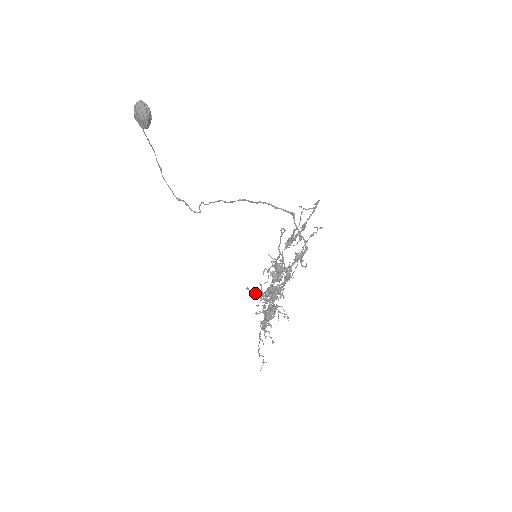
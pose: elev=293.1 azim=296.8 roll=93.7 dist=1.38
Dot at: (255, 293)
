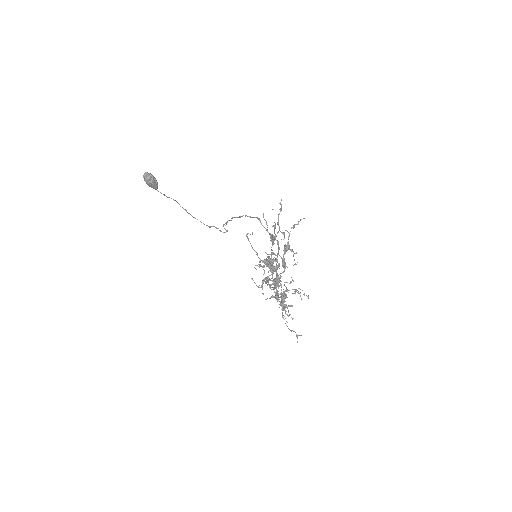
Dot at: occluded
